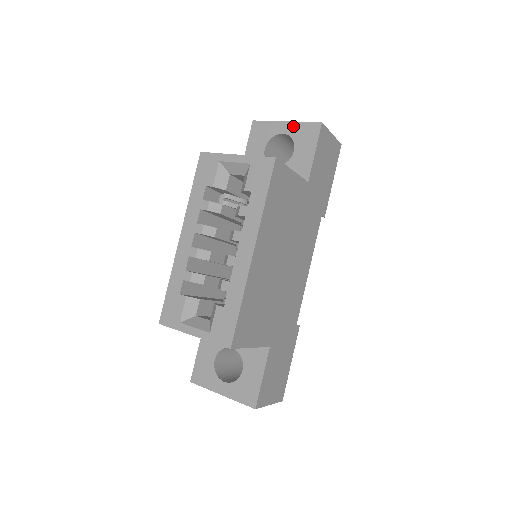
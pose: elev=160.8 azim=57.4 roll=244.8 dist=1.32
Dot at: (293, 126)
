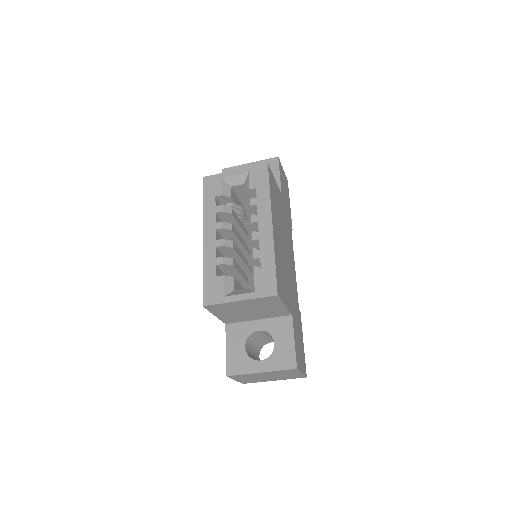
Dot at: (257, 164)
